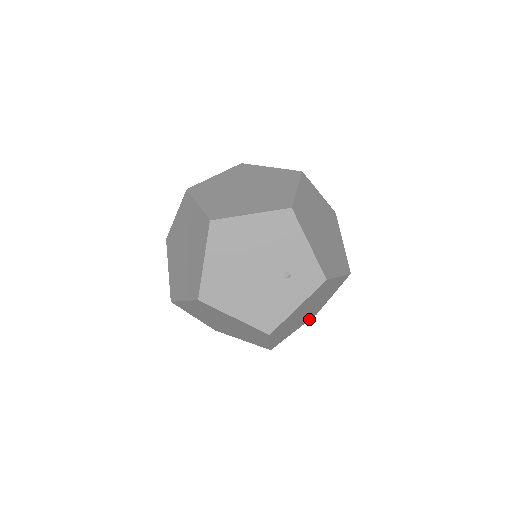
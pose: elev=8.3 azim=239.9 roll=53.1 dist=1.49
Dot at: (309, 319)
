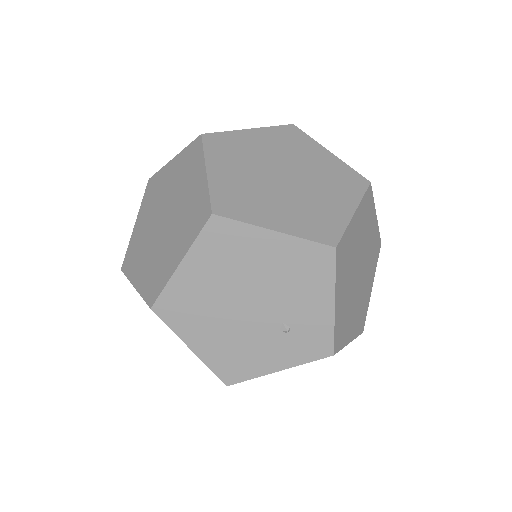
Dot at: occluded
